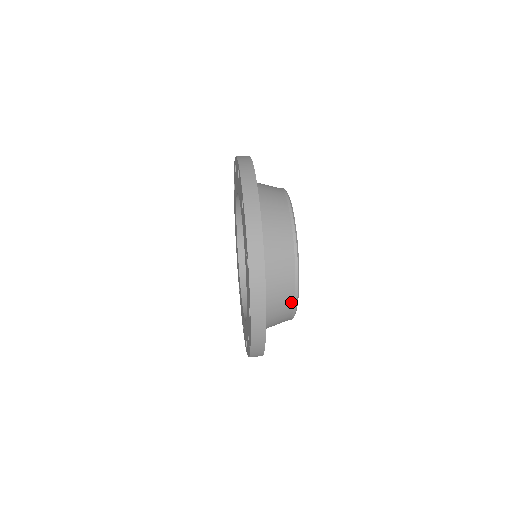
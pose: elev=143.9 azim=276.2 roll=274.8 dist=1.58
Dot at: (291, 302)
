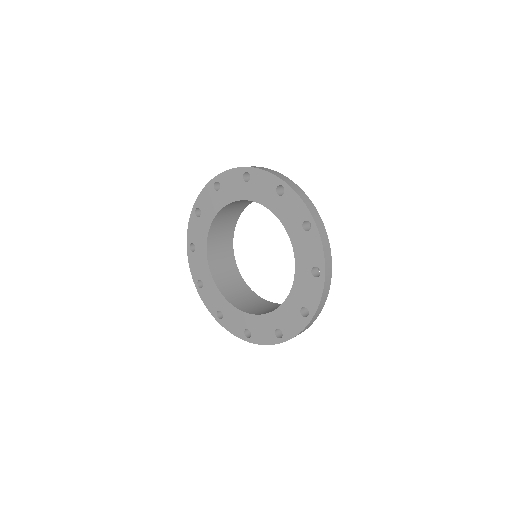
Dot at: occluded
